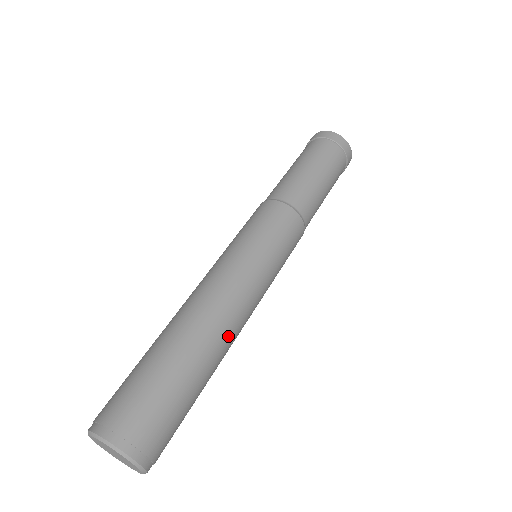
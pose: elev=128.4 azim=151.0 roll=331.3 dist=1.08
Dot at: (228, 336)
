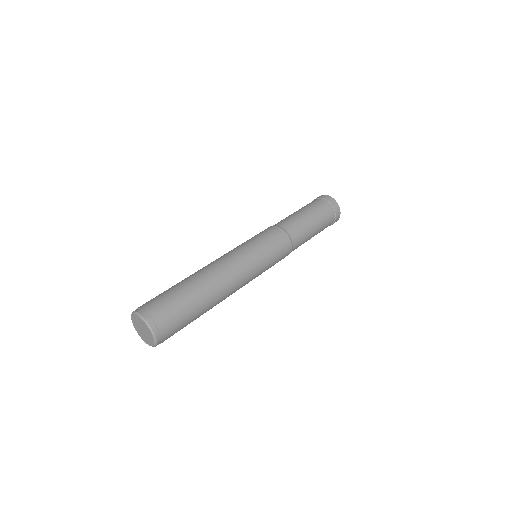
Dot at: (211, 272)
